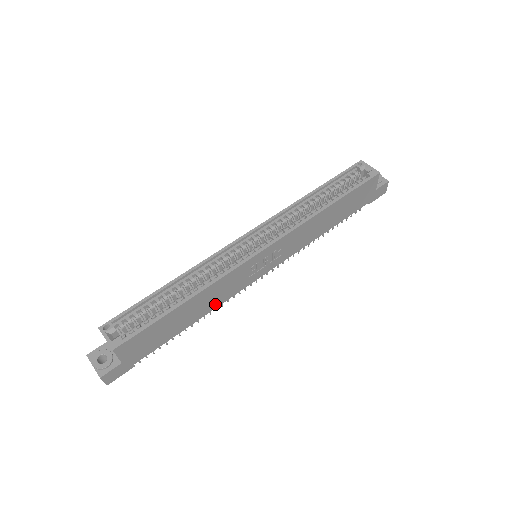
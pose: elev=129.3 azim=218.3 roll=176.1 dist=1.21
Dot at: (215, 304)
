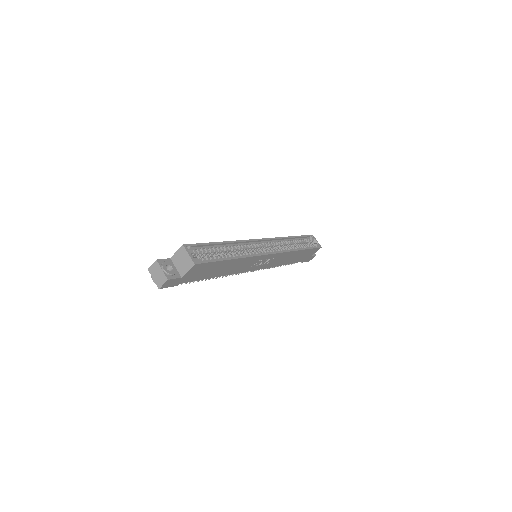
Dot at: (230, 272)
